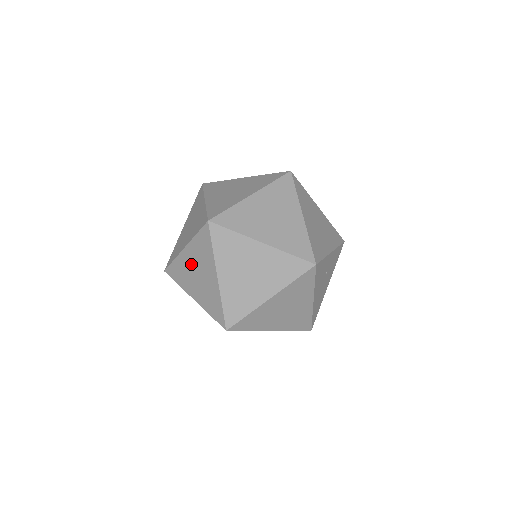
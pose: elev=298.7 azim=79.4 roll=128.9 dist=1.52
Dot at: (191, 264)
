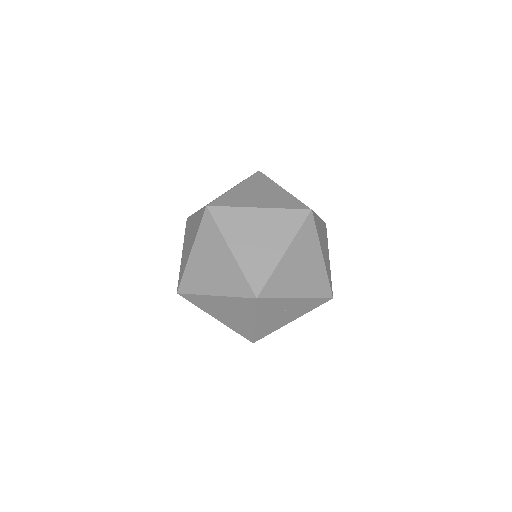
Dot at: (192, 228)
